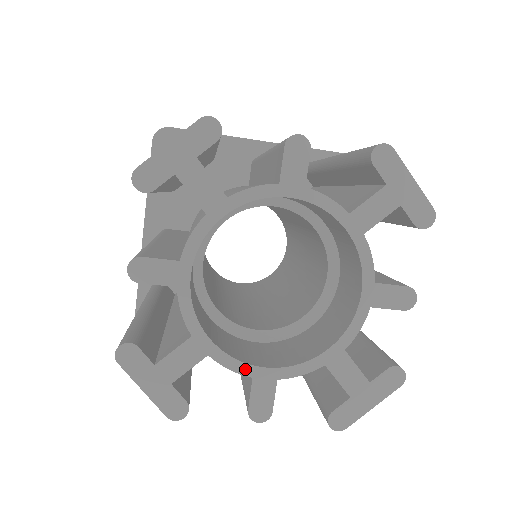
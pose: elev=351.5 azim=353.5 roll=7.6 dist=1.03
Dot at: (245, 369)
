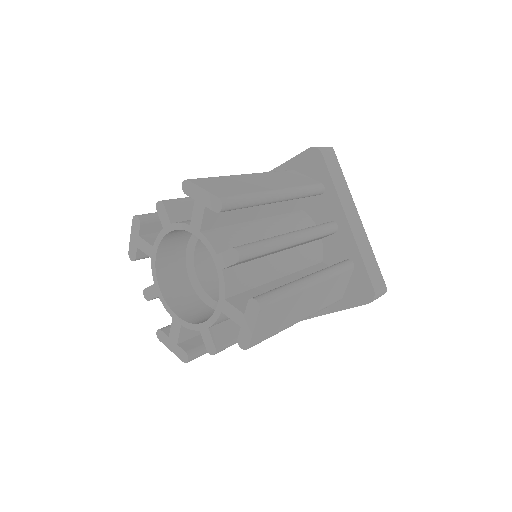
Dot at: (155, 279)
